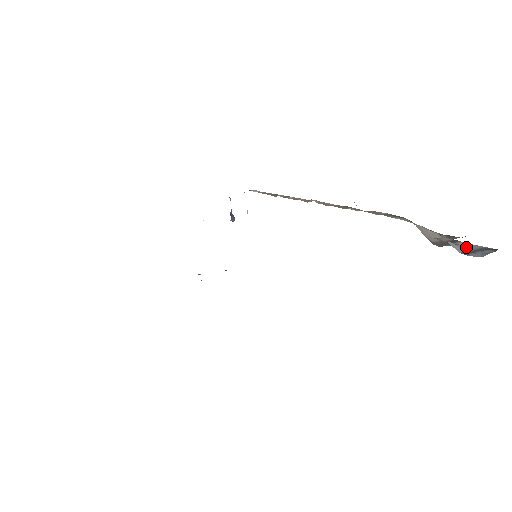
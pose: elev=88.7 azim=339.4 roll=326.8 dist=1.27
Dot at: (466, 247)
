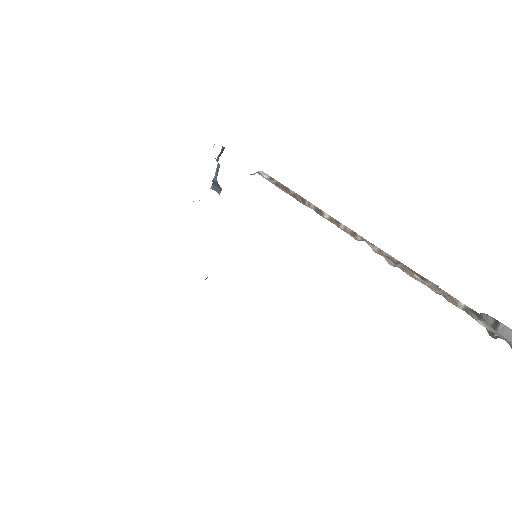
Dot at: (510, 337)
